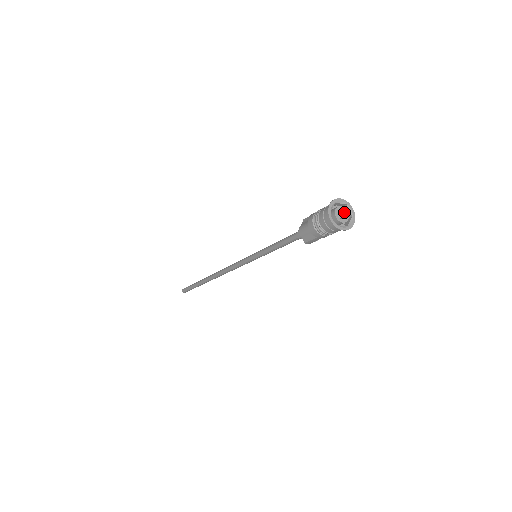
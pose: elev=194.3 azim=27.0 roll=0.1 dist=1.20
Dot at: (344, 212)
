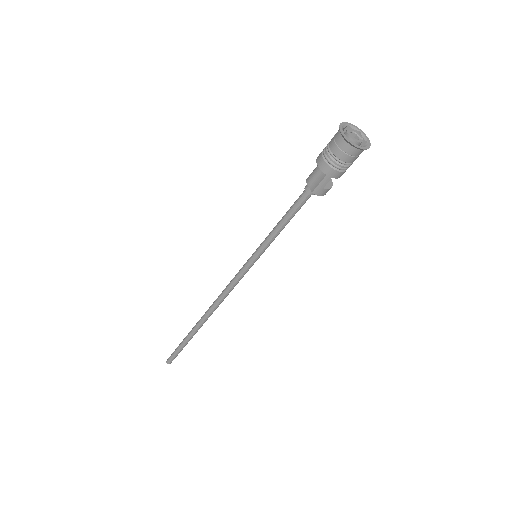
Dot at: (357, 136)
